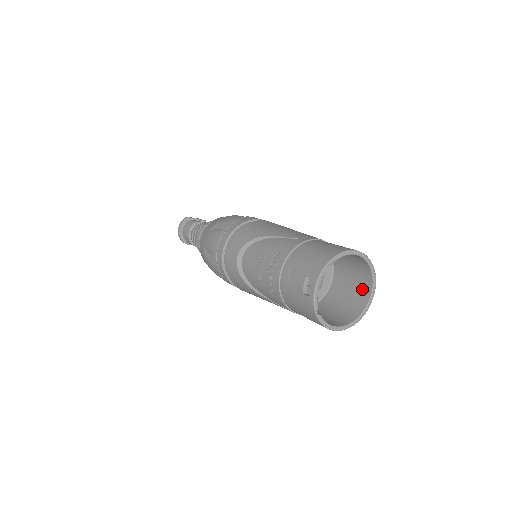
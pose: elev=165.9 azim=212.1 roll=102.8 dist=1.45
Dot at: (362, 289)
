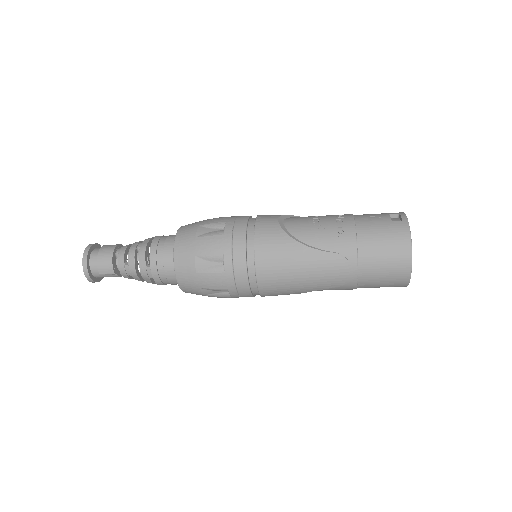
Dot at: occluded
